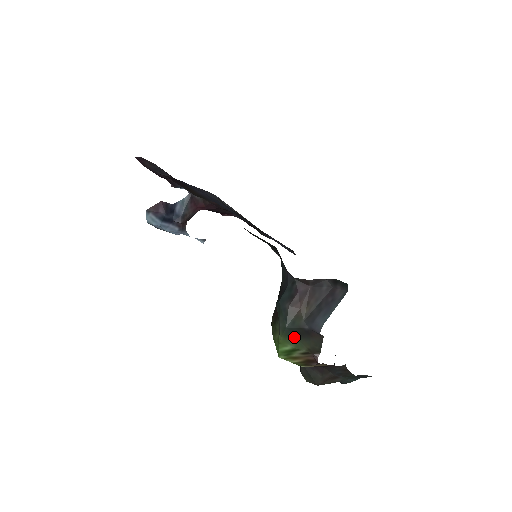
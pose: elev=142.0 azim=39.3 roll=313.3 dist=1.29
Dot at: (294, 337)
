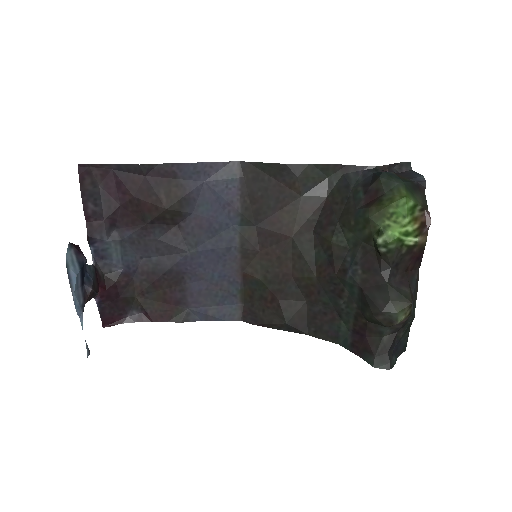
Dot at: (411, 192)
